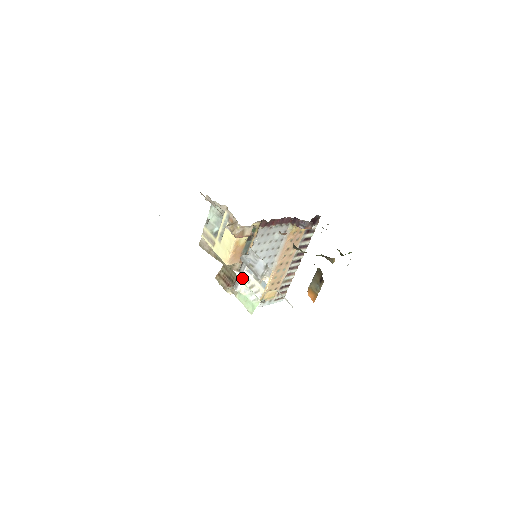
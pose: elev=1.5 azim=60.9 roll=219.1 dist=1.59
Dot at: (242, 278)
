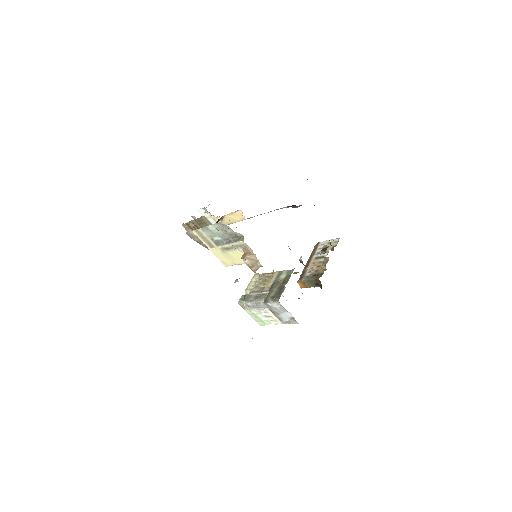
Dot at: (259, 309)
